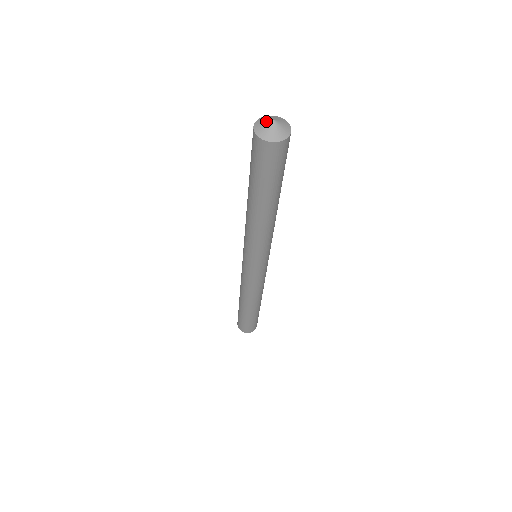
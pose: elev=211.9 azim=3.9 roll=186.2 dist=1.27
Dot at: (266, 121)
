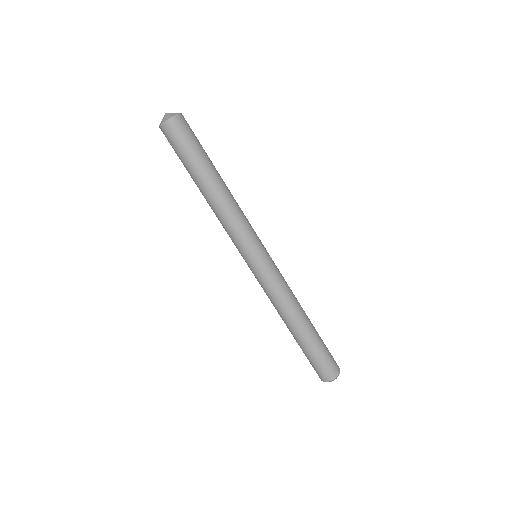
Dot at: (163, 118)
